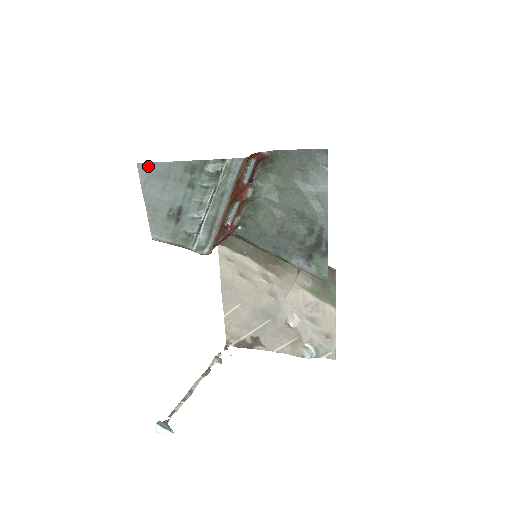
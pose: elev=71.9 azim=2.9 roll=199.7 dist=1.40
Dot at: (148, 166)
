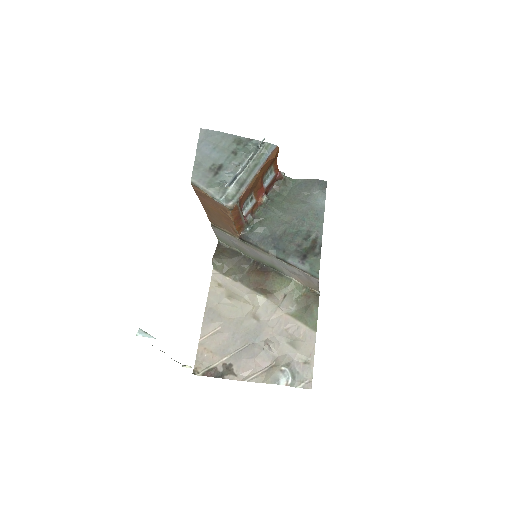
Dot at: (208, 132)
